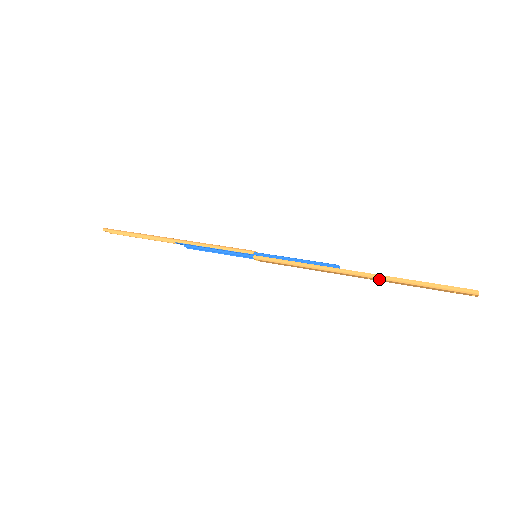
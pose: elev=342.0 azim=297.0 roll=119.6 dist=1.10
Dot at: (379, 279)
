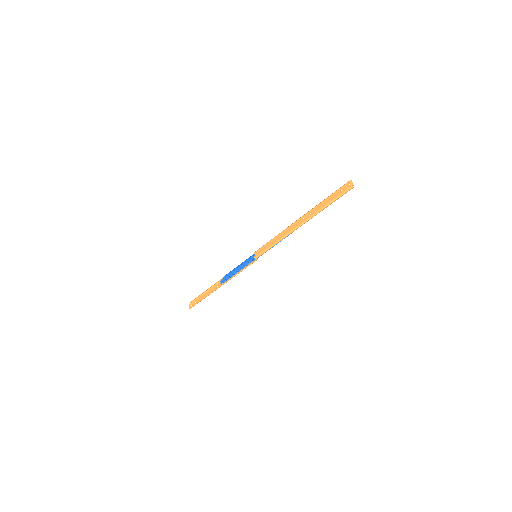
Dot at: (308, 212)
